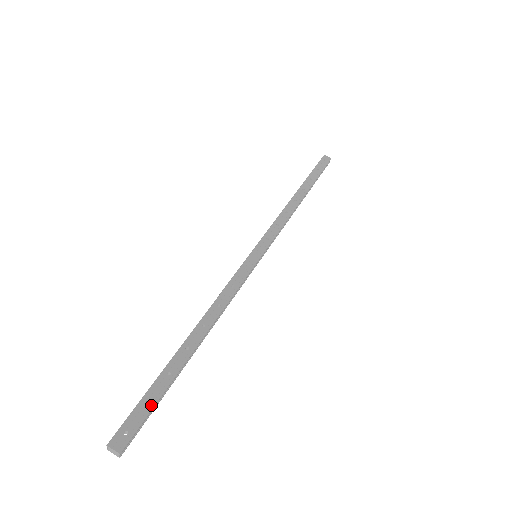
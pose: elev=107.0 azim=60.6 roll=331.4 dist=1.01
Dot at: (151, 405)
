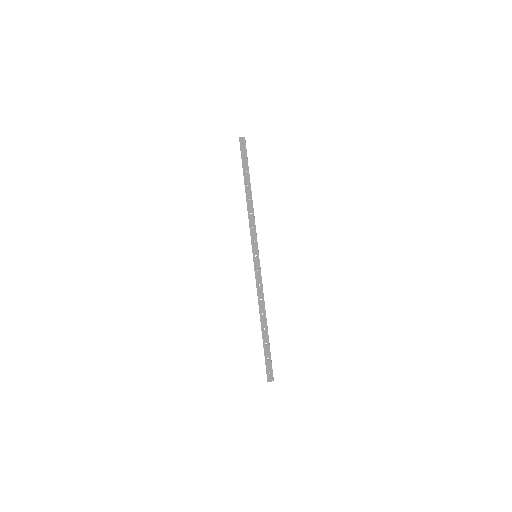
Dot at: (270, 359)
